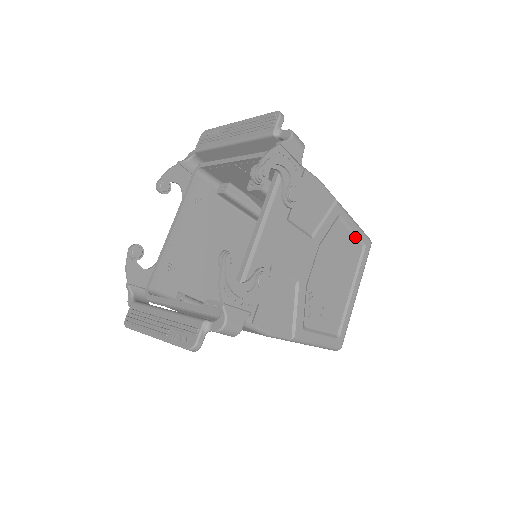
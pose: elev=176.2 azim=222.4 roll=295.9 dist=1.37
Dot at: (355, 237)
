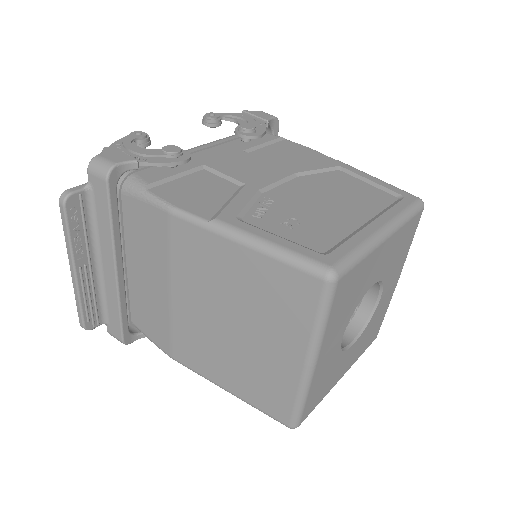
Dot at: (379, 189)
